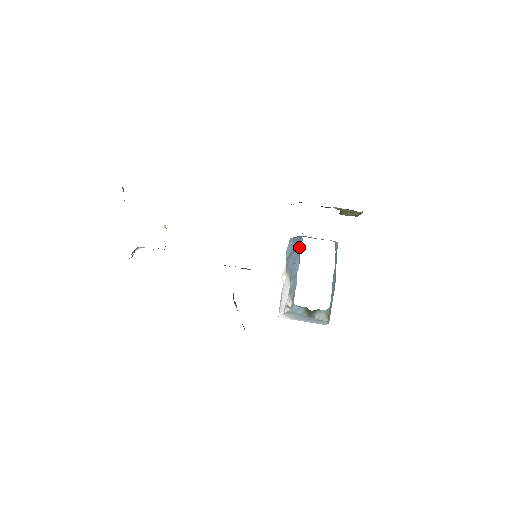
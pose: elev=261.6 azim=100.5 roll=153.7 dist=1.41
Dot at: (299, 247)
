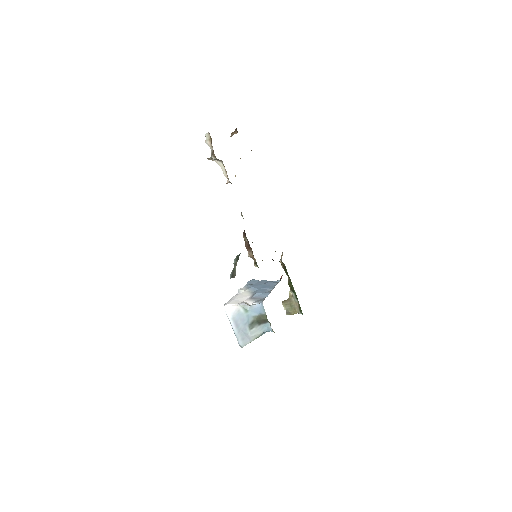
Dot at: (275, 283)
